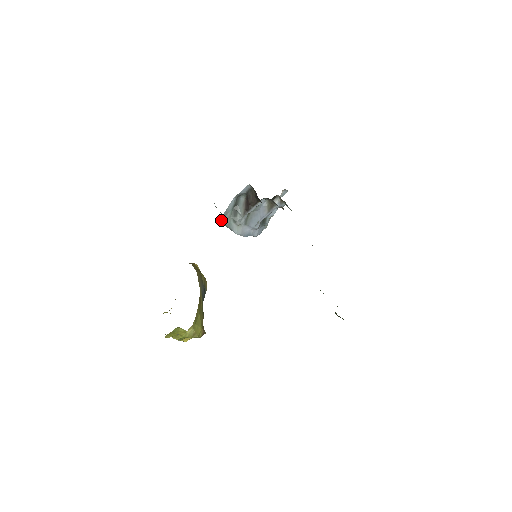
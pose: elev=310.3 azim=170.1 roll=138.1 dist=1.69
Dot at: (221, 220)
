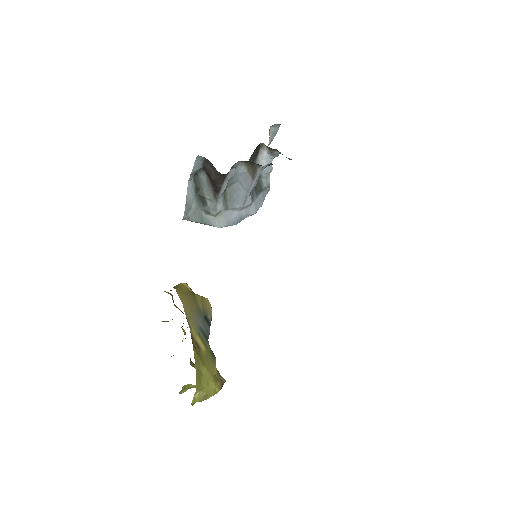
Dot at: (187, 218)
